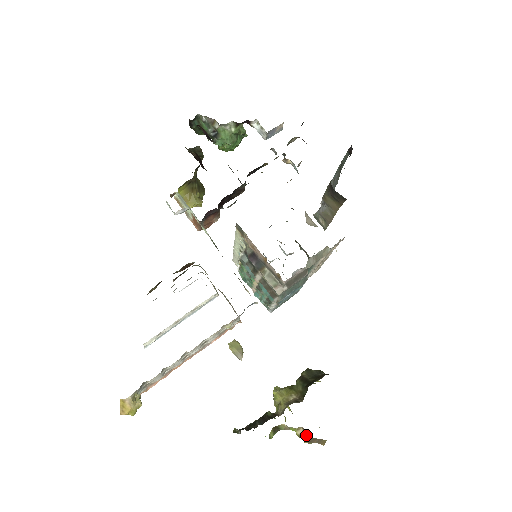
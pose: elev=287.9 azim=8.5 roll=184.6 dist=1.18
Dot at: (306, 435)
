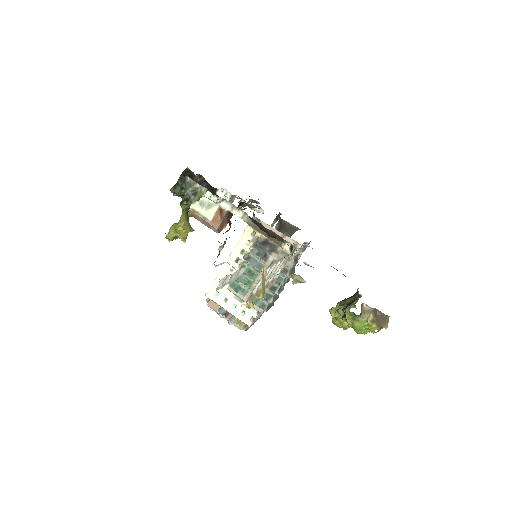
Dot at: (377, 316)
